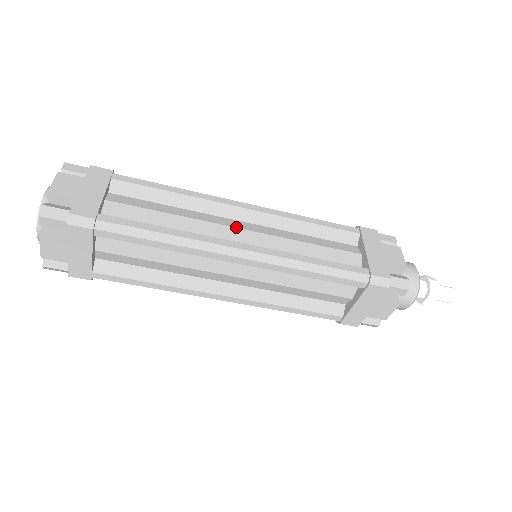
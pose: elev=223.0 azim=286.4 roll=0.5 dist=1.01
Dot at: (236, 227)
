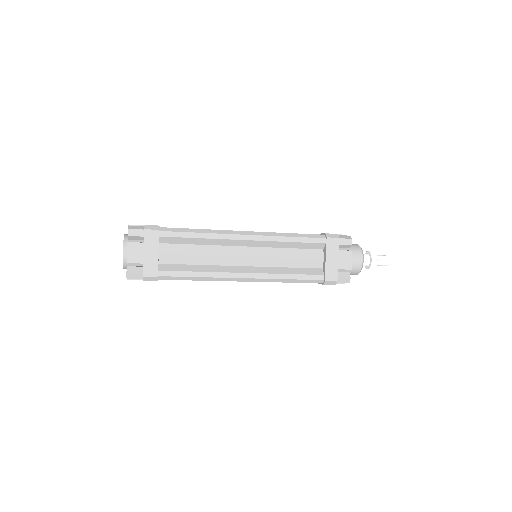
Dot at: (241, 256)
